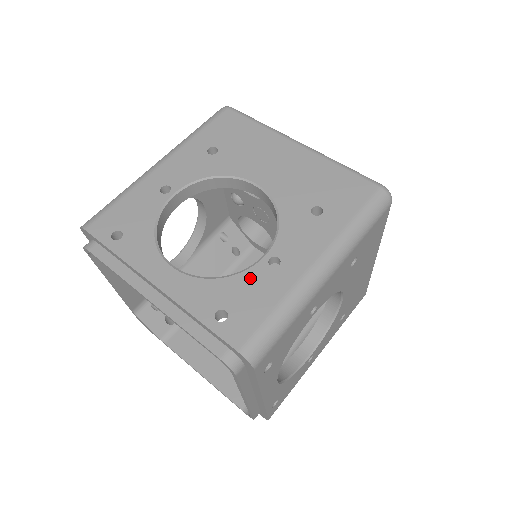
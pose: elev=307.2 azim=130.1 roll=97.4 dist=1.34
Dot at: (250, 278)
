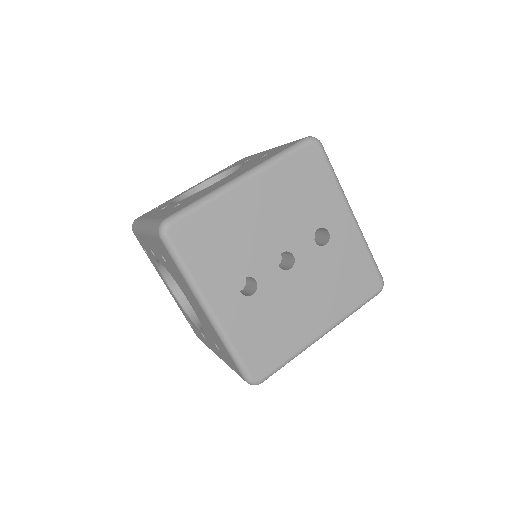
Dot at: (196, 328)
